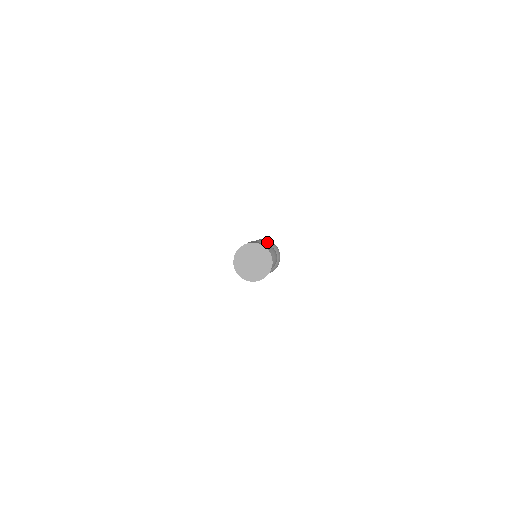
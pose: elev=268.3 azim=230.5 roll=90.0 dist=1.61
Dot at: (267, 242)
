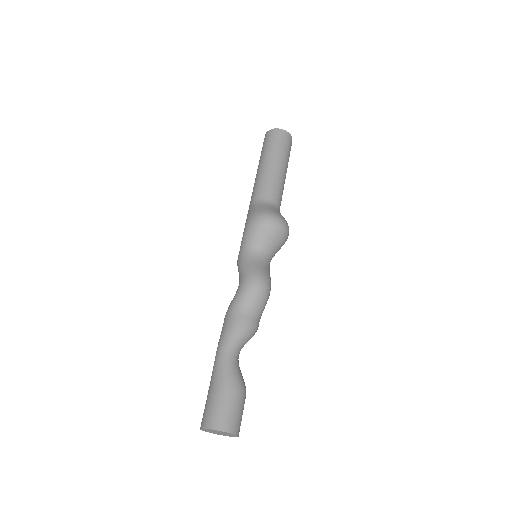
Dot at: (252, 232)
